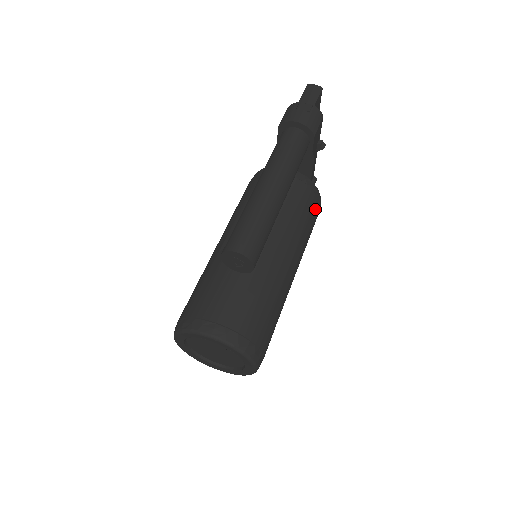
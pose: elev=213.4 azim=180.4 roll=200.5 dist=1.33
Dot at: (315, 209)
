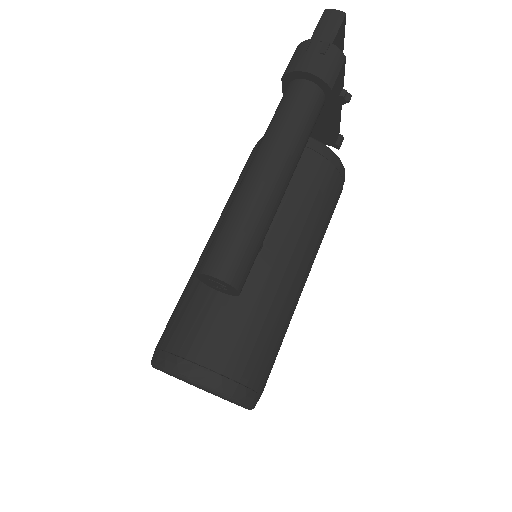
Dot at: (335, 188)
